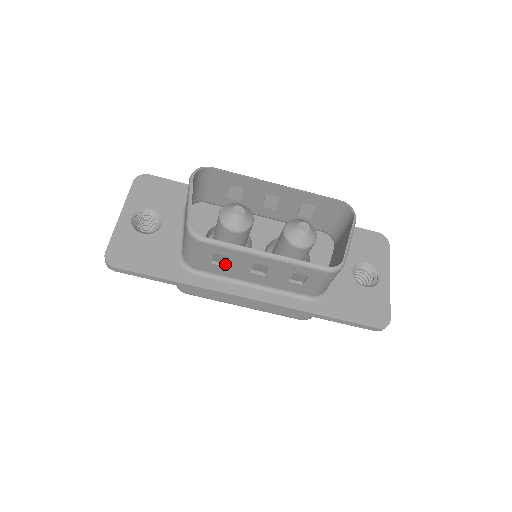
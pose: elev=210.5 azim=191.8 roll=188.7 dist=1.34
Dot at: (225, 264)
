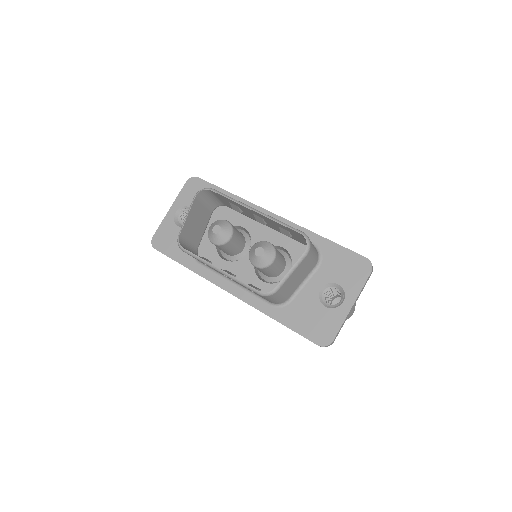
Dot at: occluded
